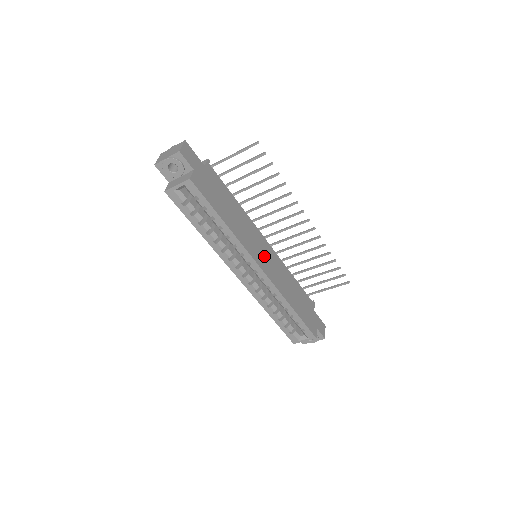
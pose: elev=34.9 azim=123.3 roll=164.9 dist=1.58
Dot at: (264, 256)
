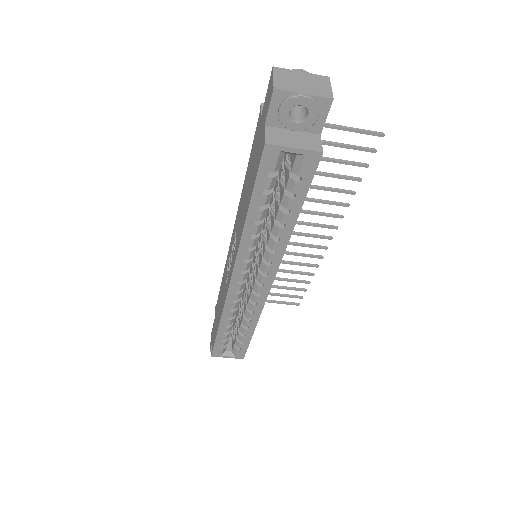
Dot at: occluded
